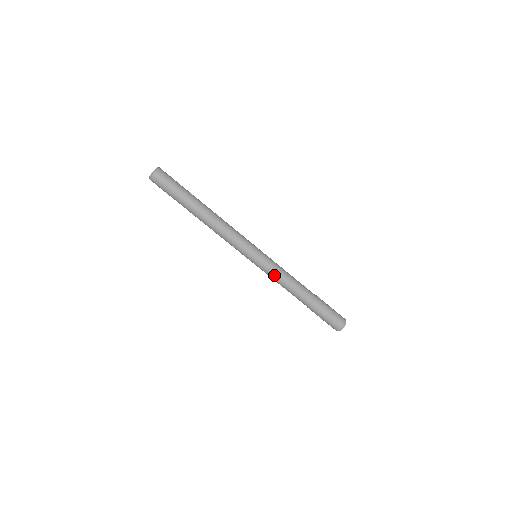
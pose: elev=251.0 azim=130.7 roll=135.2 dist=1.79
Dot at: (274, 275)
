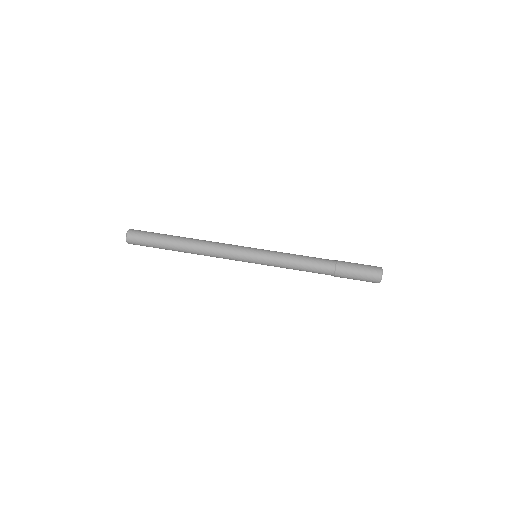
Dot at: (281, 264)
